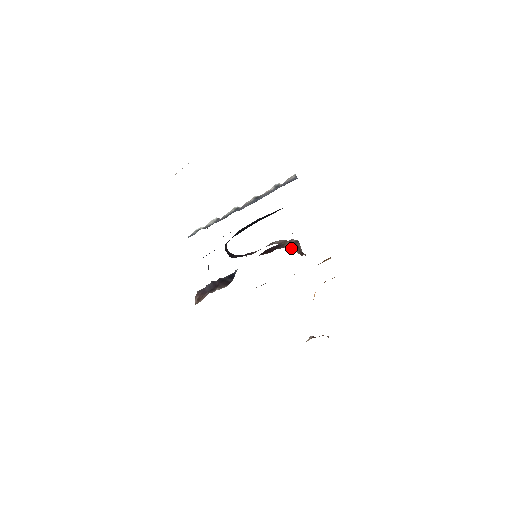
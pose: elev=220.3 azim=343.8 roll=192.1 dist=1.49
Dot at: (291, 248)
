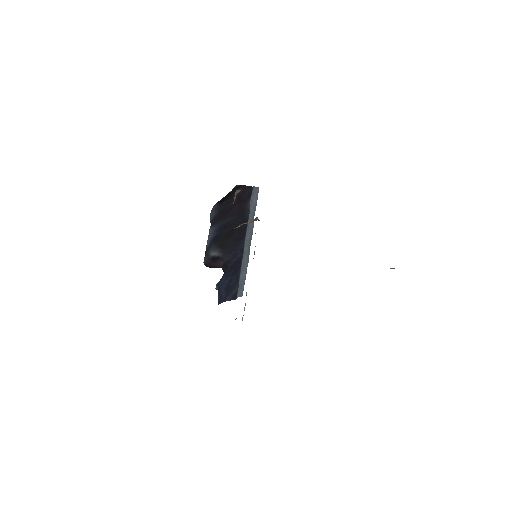
Dot at: occluded
